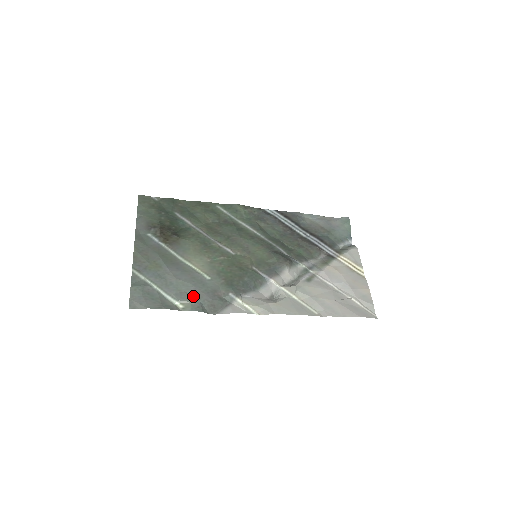
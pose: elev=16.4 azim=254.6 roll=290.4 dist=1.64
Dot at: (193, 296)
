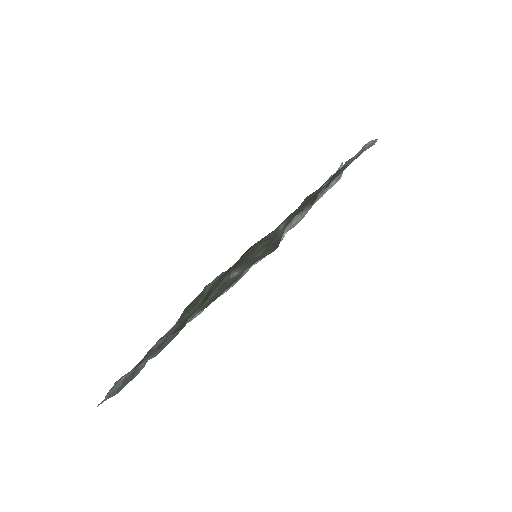
Dot at: occluded
